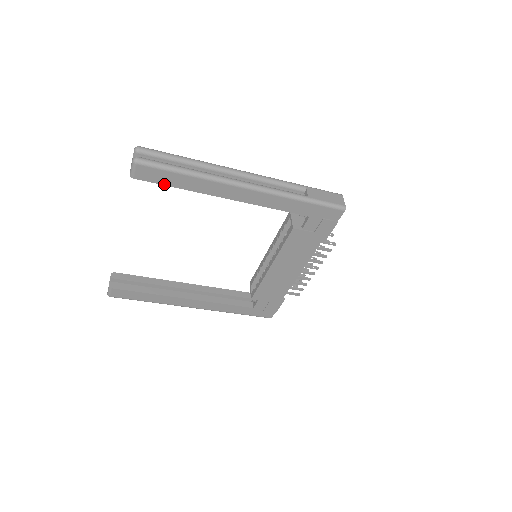
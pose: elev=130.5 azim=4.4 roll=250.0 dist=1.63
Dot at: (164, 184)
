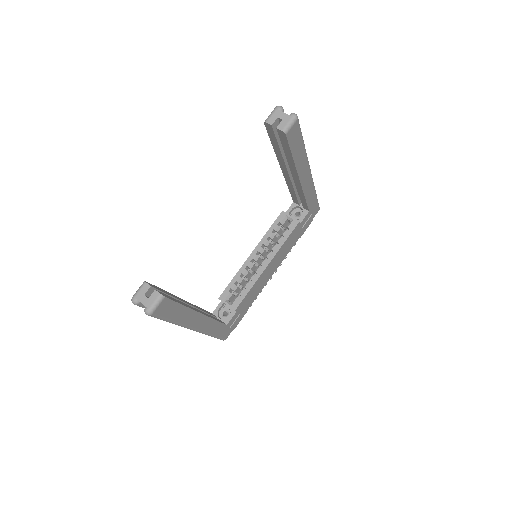
Dot at: (291, 150)
